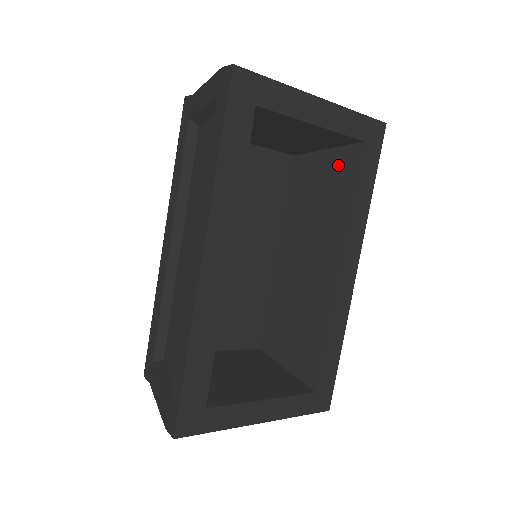
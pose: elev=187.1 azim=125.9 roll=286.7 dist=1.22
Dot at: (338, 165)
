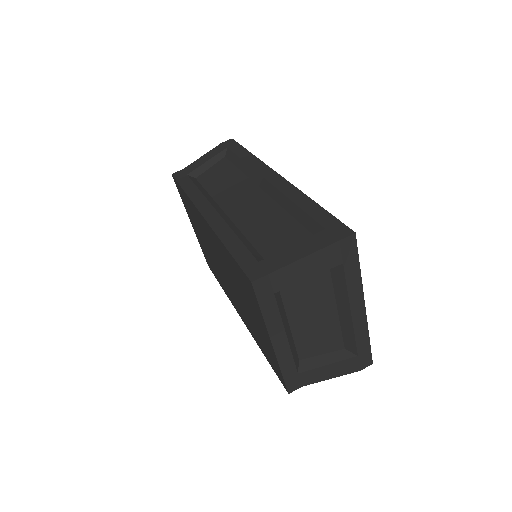
Dot at: occluded
